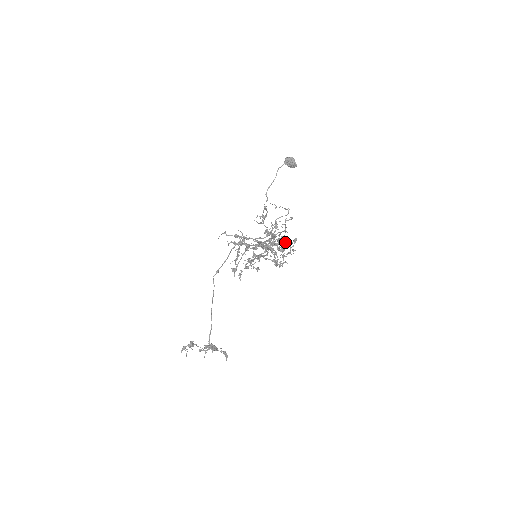
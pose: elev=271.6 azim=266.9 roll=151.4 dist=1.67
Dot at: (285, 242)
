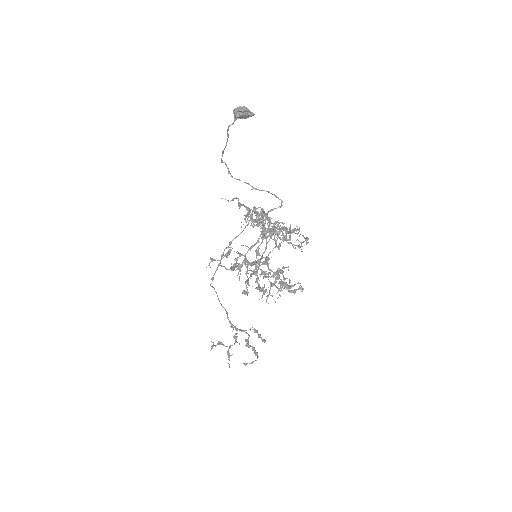
Dot at: occluded
